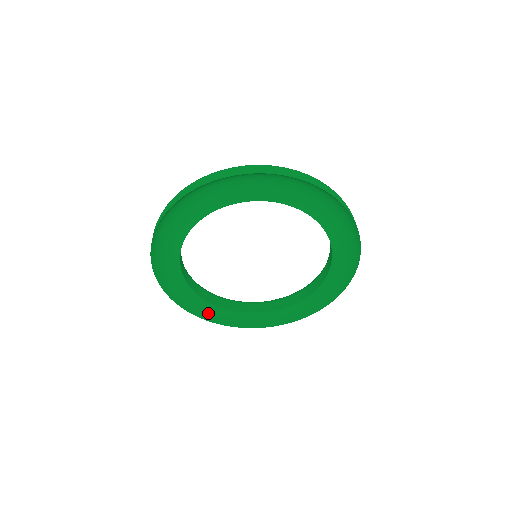
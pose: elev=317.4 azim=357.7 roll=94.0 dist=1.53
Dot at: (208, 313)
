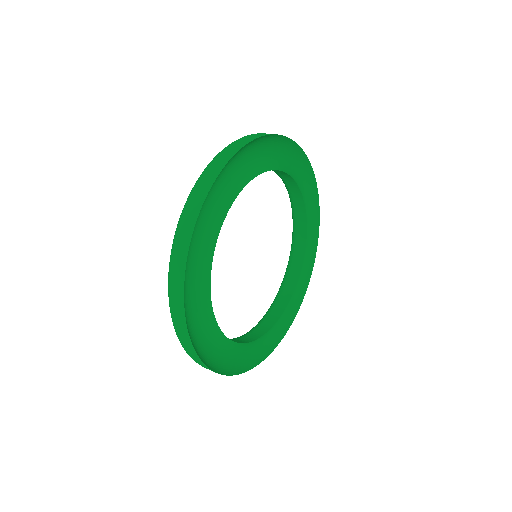
Dot at: (195, 345)
